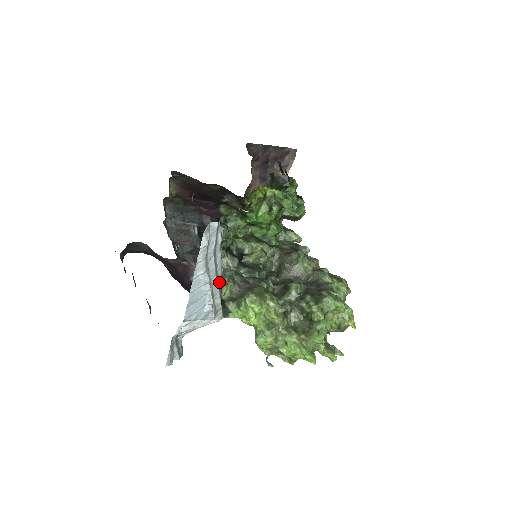
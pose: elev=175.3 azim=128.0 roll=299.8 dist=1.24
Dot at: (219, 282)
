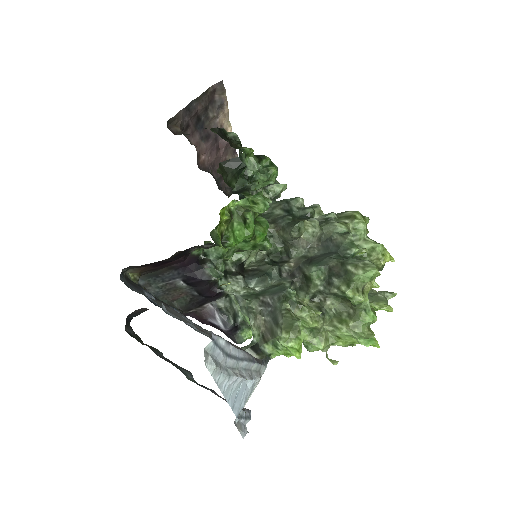
Dot at: (246, 358)
